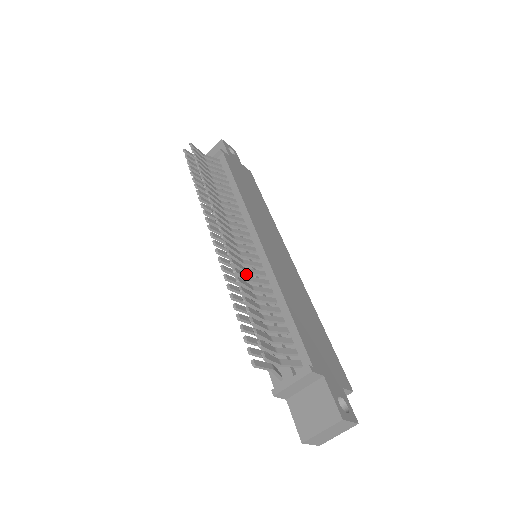
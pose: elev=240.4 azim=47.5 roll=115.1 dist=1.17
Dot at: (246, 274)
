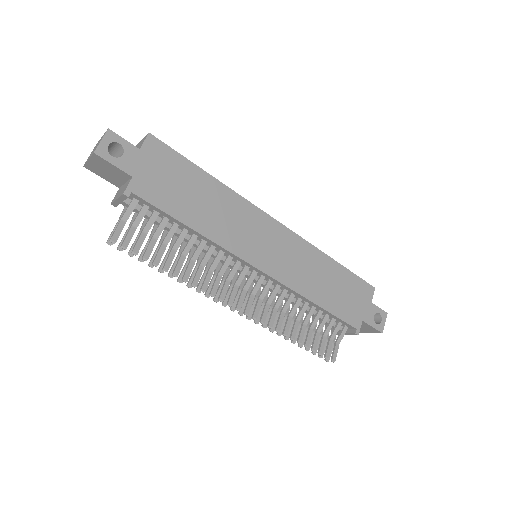
Dot at: occluded
